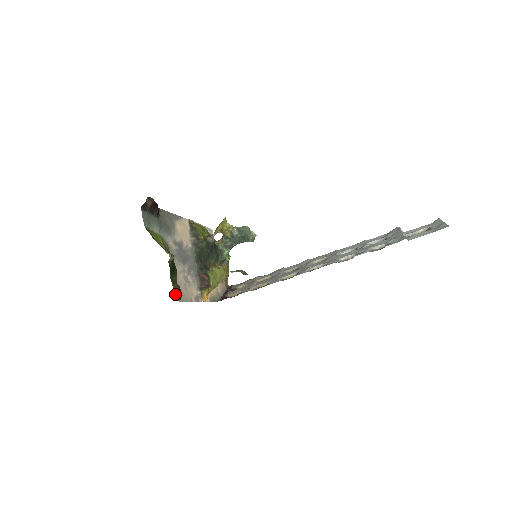
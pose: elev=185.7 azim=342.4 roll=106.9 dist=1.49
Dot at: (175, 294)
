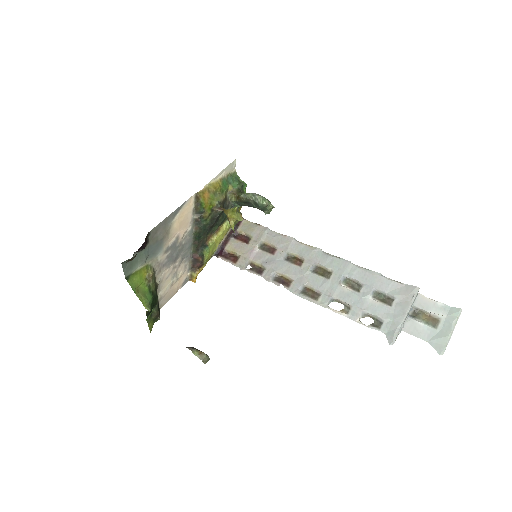
Dot at: (151, 327)
